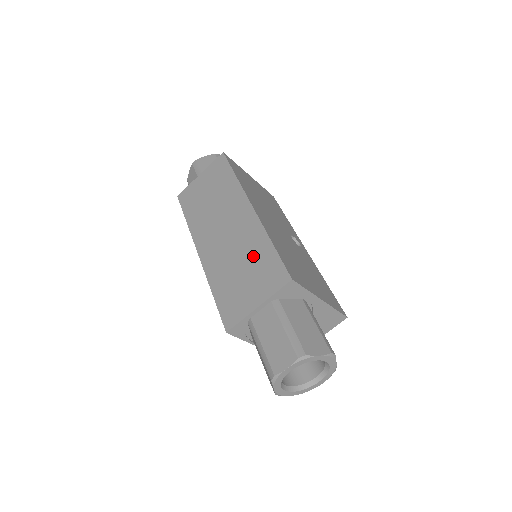
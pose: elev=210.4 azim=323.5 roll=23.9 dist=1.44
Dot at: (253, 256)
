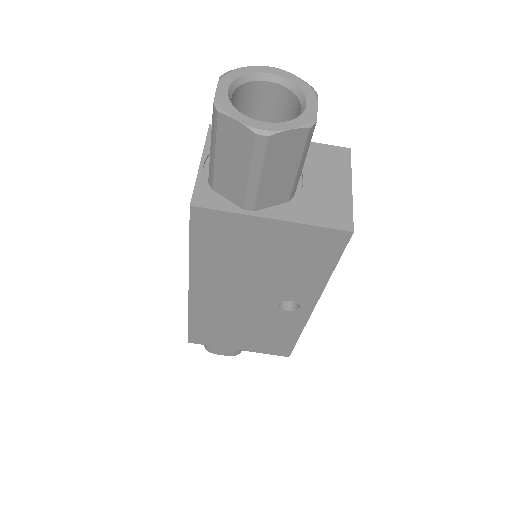
Dot at: occluded
